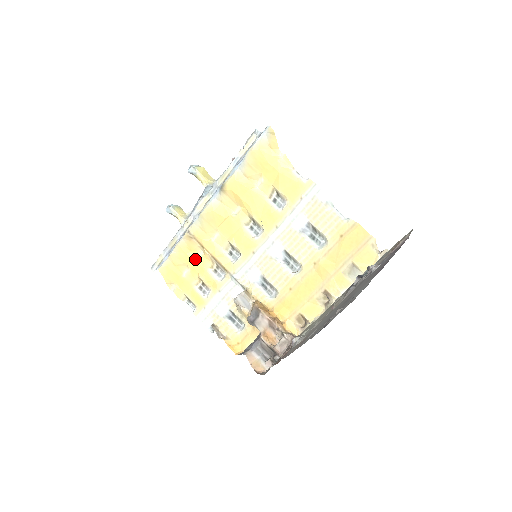
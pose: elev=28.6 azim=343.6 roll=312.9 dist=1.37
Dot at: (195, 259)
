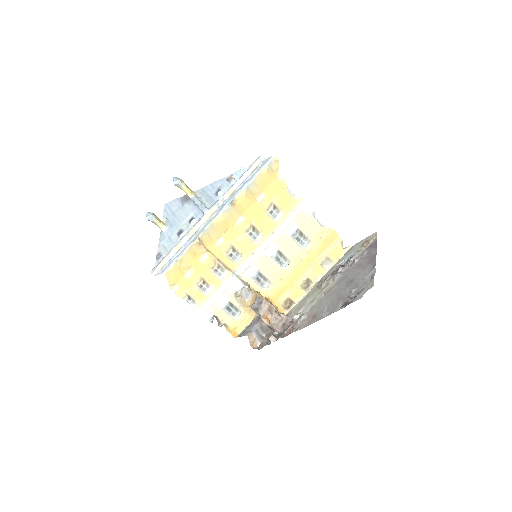
Dot at: (199, 262)
